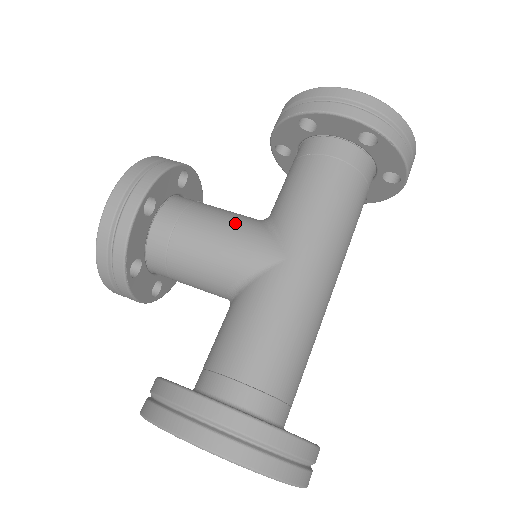
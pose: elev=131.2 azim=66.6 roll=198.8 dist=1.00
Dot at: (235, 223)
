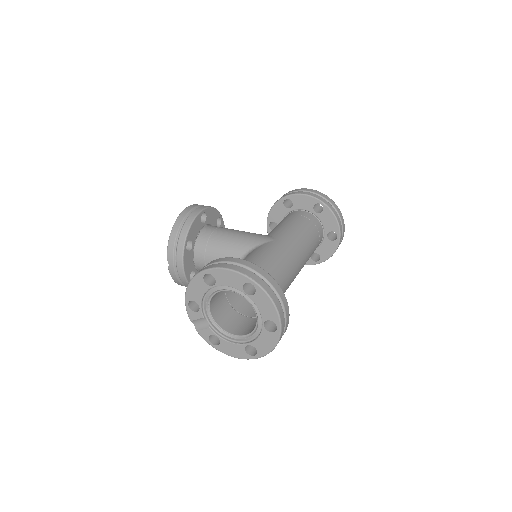
Dot at: (247, 232)
